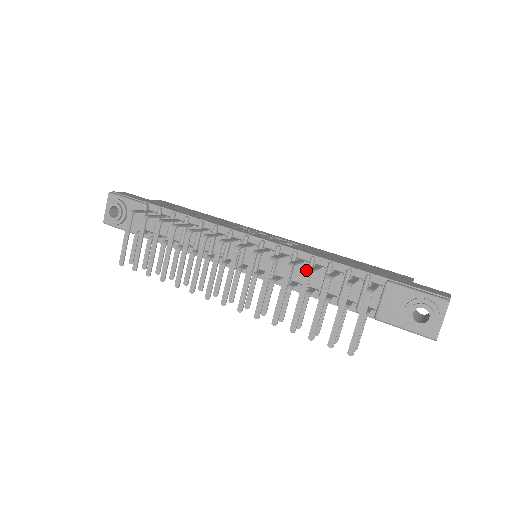
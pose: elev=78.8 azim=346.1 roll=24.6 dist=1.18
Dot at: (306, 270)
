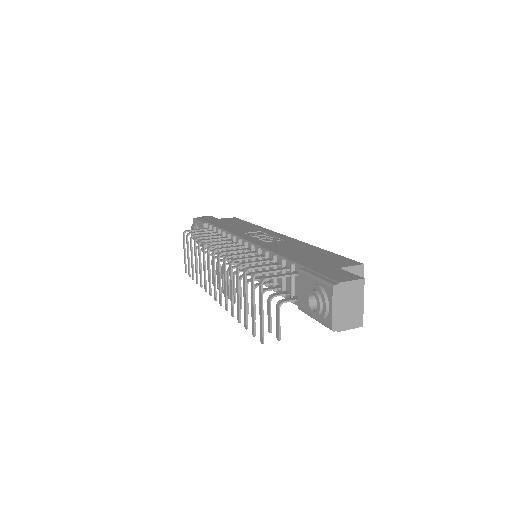
Dot at: (237, 264)
